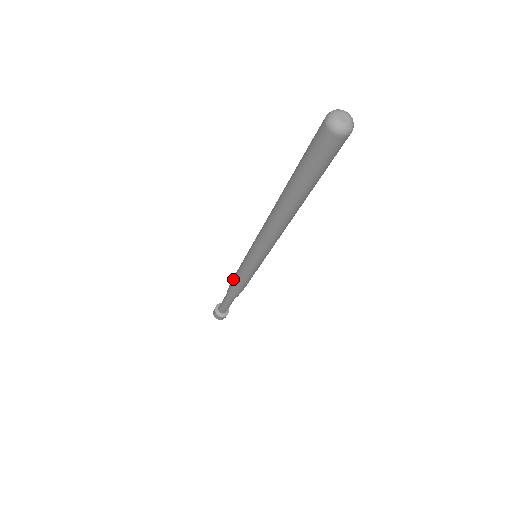
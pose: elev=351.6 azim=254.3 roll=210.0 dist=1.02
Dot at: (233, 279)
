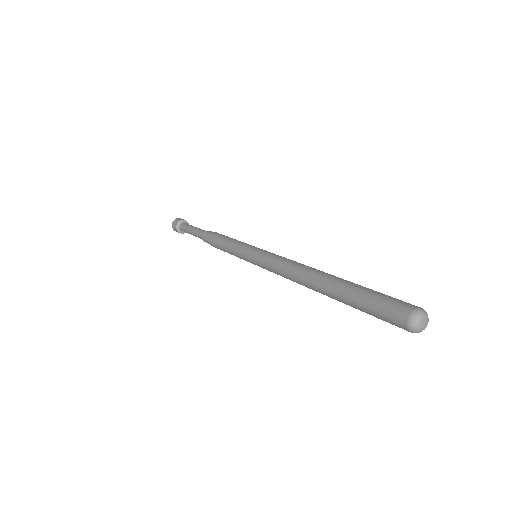
Dot at: (218, 241)
